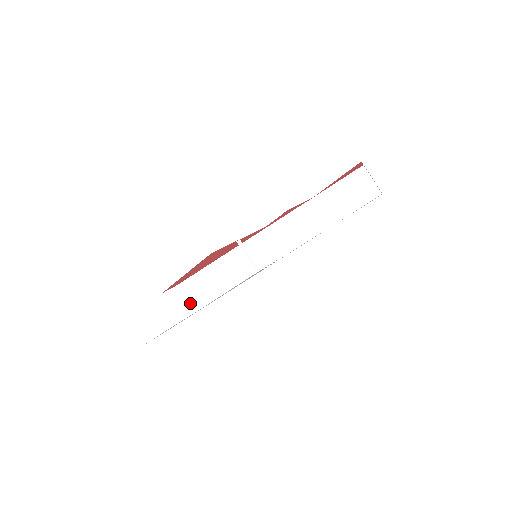
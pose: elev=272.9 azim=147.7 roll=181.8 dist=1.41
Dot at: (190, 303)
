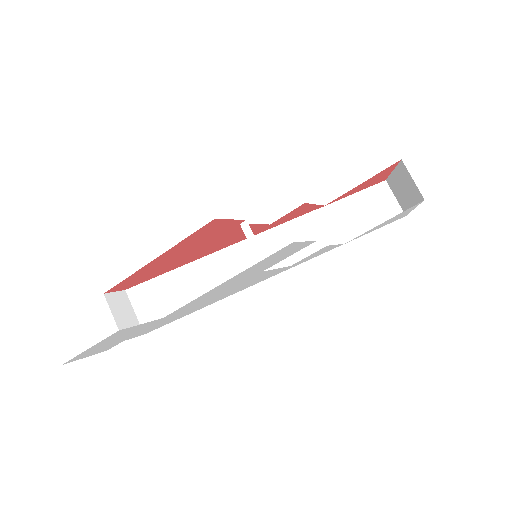
Dot at: (142, 318)
